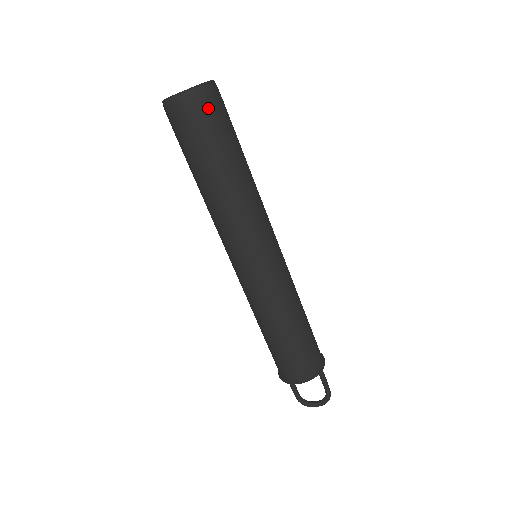
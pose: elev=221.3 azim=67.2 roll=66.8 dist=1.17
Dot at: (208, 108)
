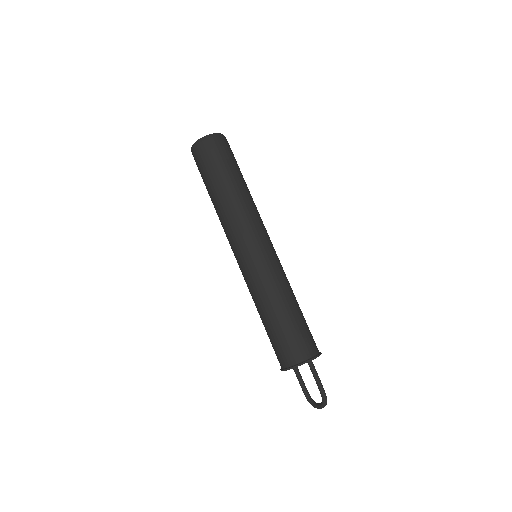
Dot at: (205, 151)
